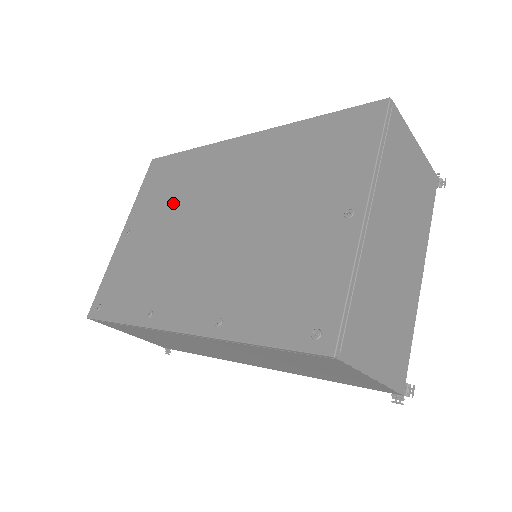
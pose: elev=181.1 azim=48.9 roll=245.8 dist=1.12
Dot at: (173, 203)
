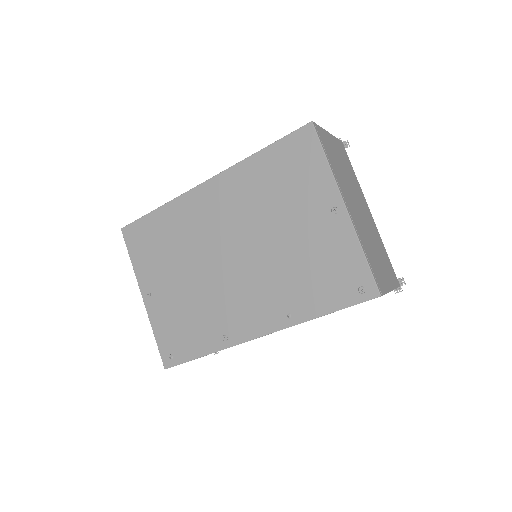
Dot at: (177, 255)
